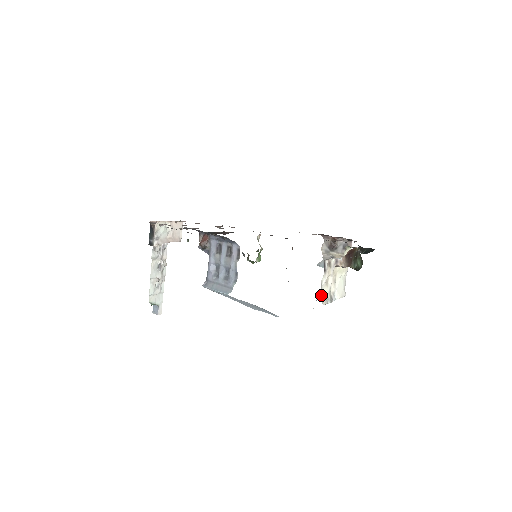
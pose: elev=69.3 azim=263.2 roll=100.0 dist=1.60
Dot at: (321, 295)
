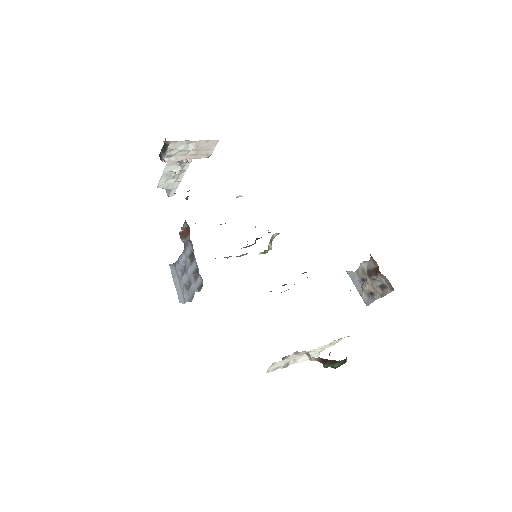
Dot at: (268, 368)
